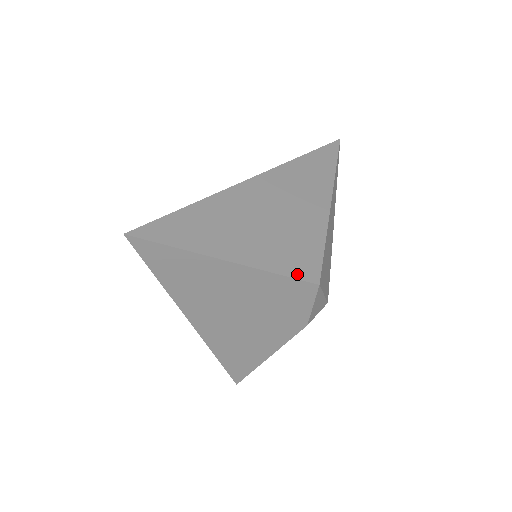
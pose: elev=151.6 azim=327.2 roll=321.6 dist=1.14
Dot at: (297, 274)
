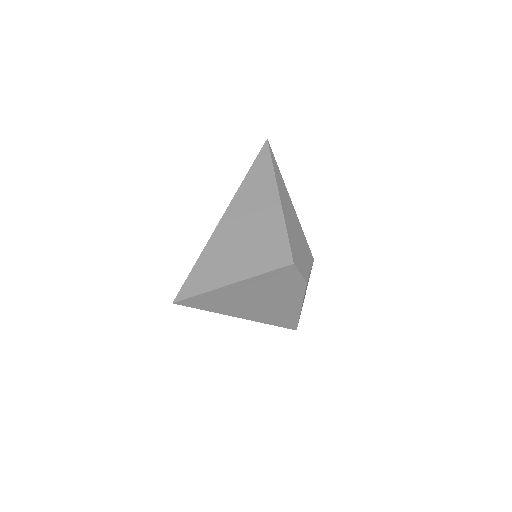
Dot at: (278, 265)
